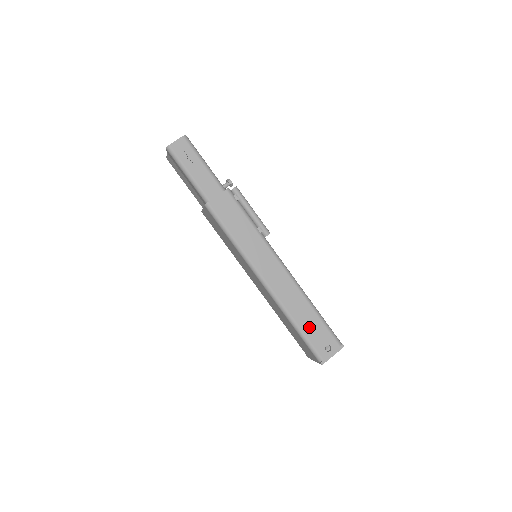
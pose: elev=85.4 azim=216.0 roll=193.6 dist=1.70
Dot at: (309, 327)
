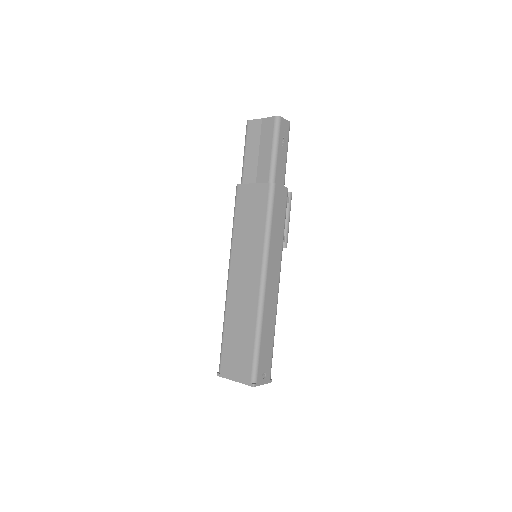
Dot at: (265, 346)
